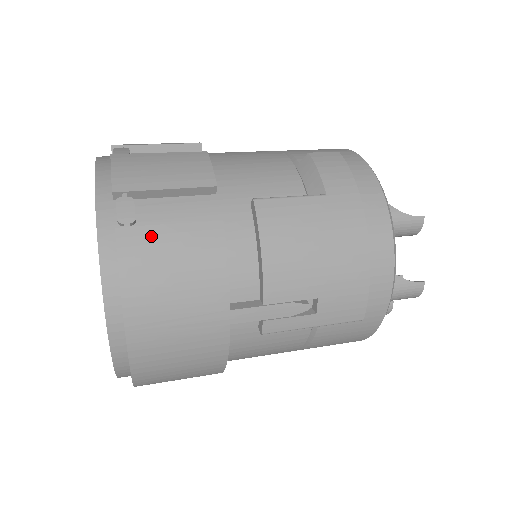
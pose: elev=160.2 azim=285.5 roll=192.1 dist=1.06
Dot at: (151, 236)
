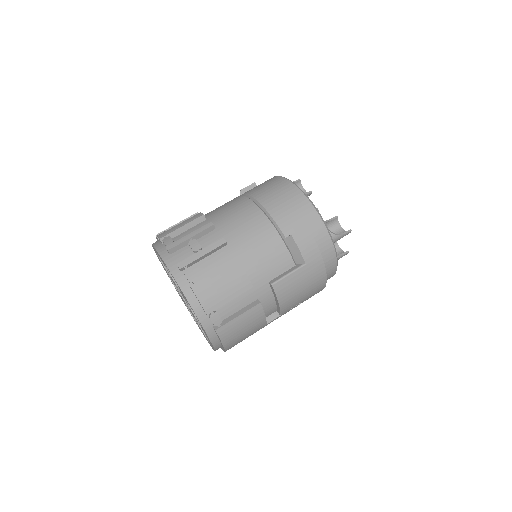
Dot at: (231, 325)
